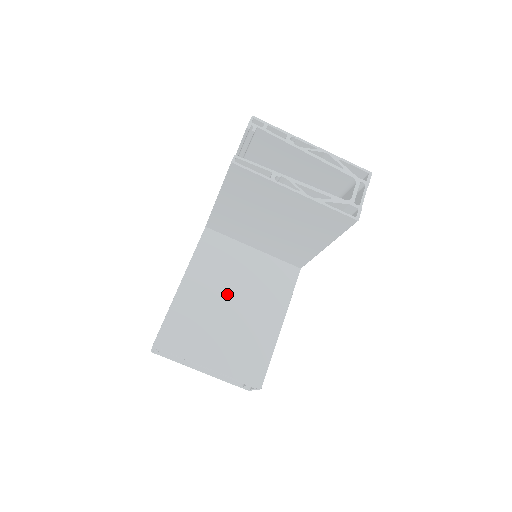
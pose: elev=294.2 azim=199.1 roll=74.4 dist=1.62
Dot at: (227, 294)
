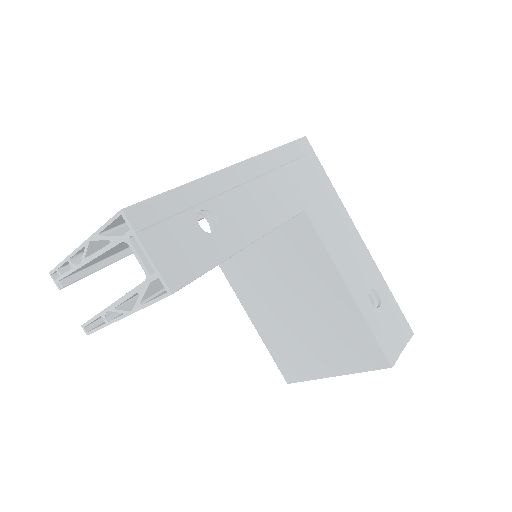
Dot at: (283, 302)
